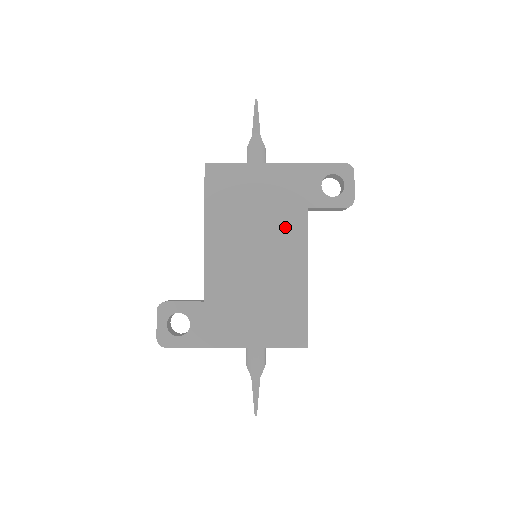
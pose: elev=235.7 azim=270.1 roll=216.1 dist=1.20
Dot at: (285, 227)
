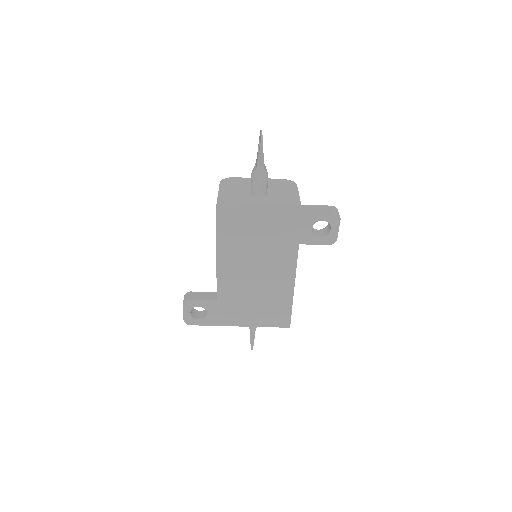
Dot at: (280, 256)
